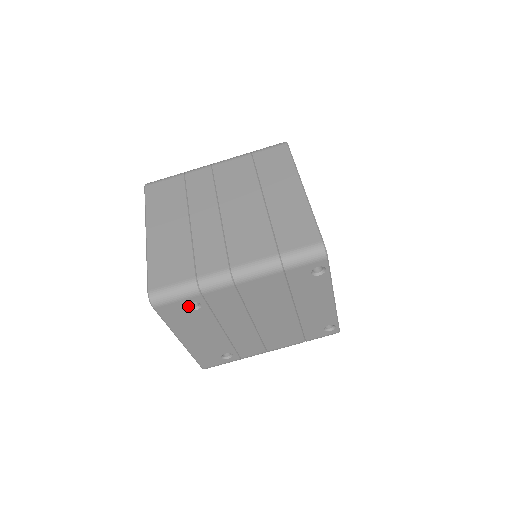
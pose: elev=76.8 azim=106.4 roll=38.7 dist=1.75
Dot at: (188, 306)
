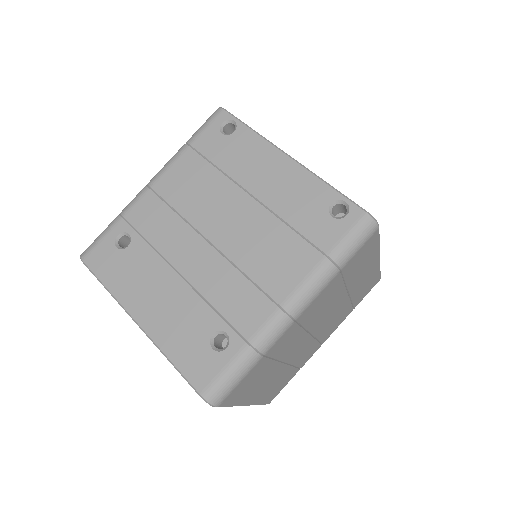
Dot at: (119, 247)
